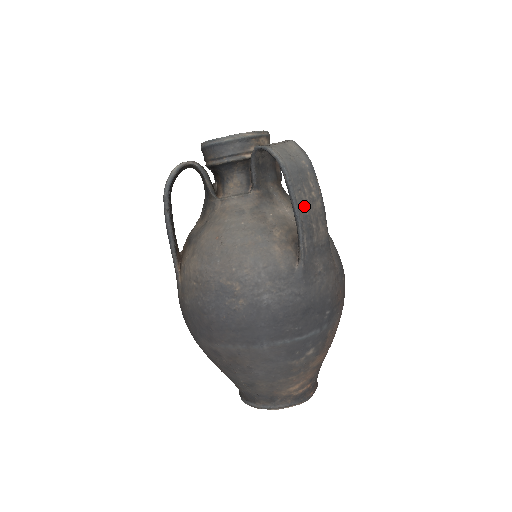
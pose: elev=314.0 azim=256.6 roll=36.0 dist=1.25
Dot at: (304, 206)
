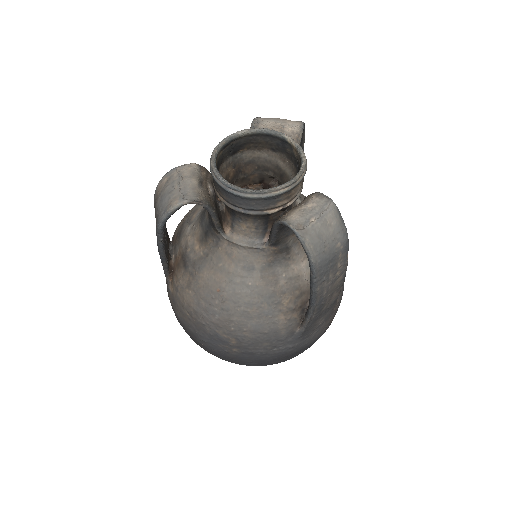
Dot at: (323, 292)
